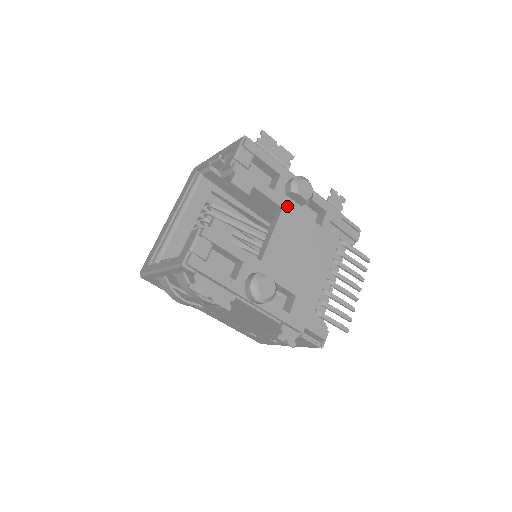
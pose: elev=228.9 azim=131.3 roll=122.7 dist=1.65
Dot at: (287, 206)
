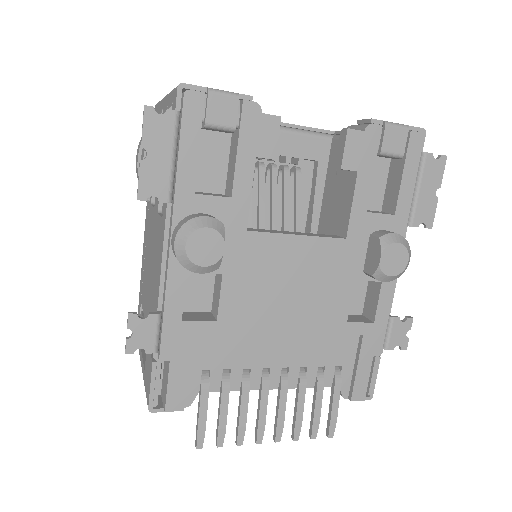
Dot at: (353, 246)
